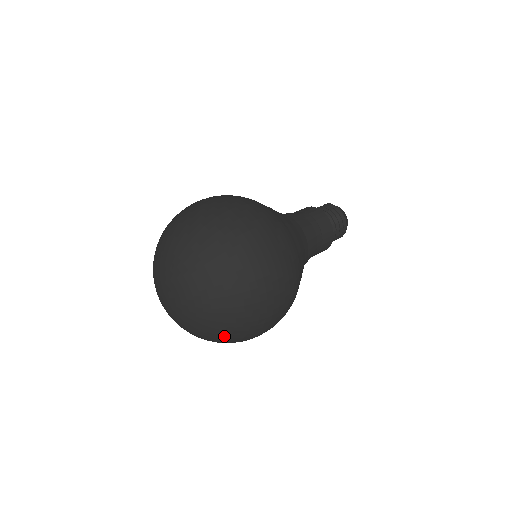
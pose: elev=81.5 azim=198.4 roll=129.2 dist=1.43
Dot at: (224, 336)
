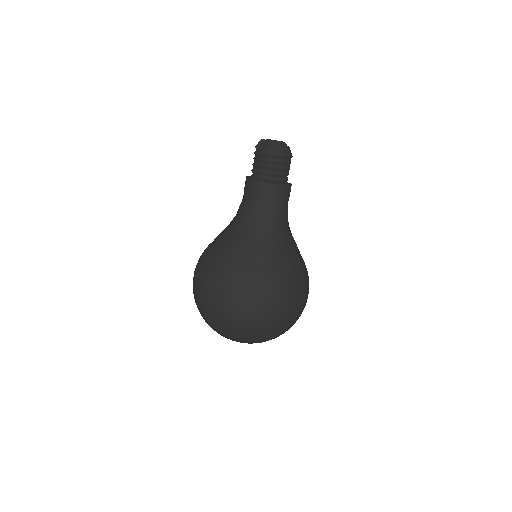
Dot at: occluded
